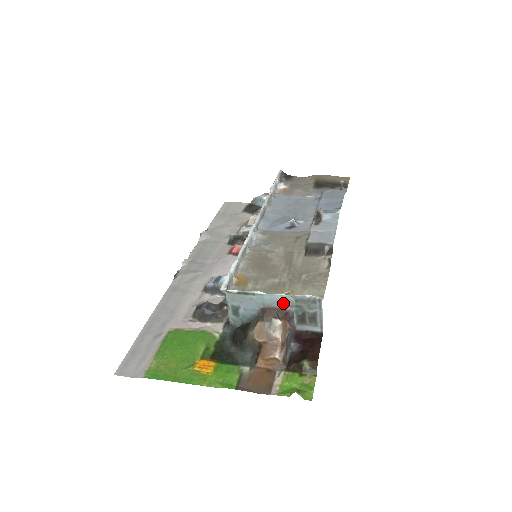
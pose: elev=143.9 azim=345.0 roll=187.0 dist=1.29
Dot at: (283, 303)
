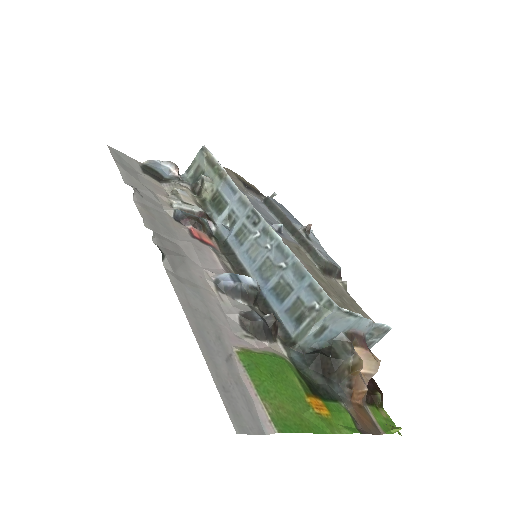
Dot at: (365, 329)
